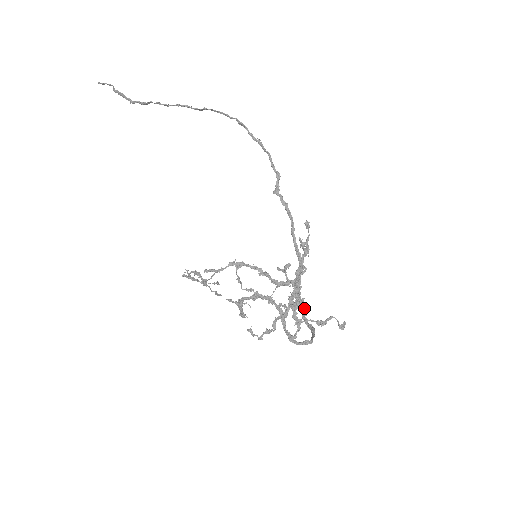
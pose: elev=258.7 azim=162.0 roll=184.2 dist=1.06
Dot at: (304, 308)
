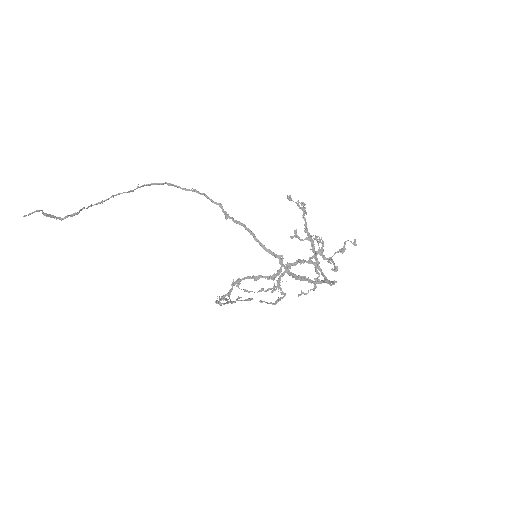
Dot at: (304, 277)
